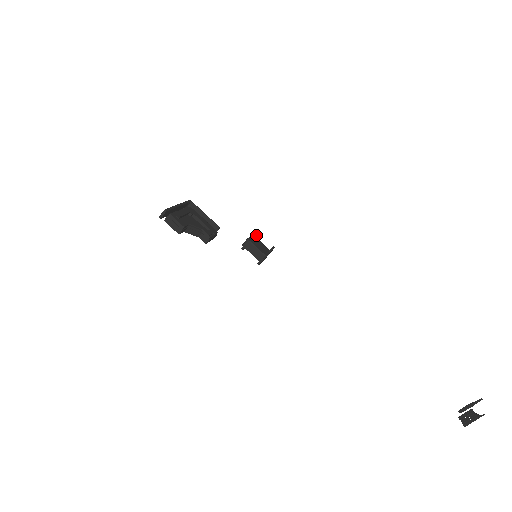
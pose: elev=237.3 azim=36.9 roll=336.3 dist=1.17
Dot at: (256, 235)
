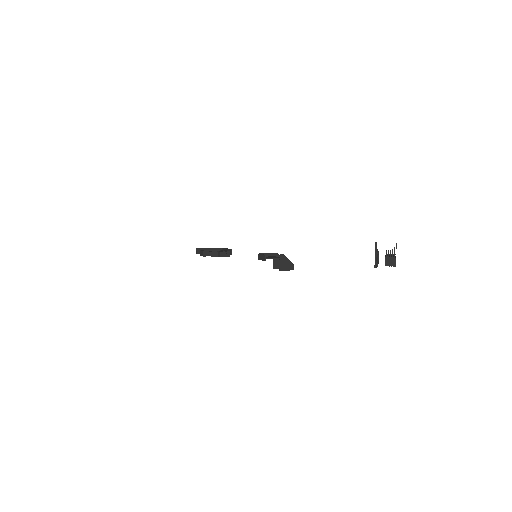
Dot at: occluded
